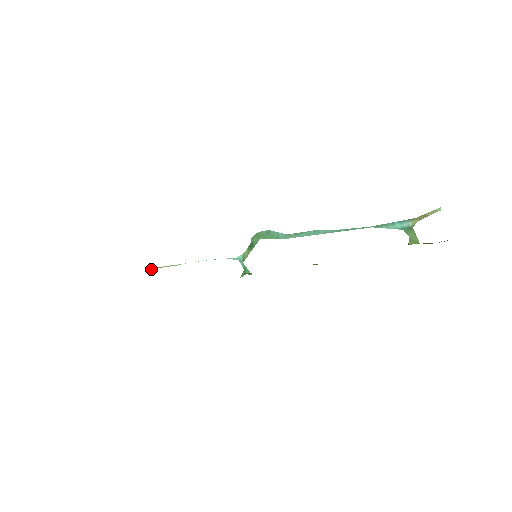
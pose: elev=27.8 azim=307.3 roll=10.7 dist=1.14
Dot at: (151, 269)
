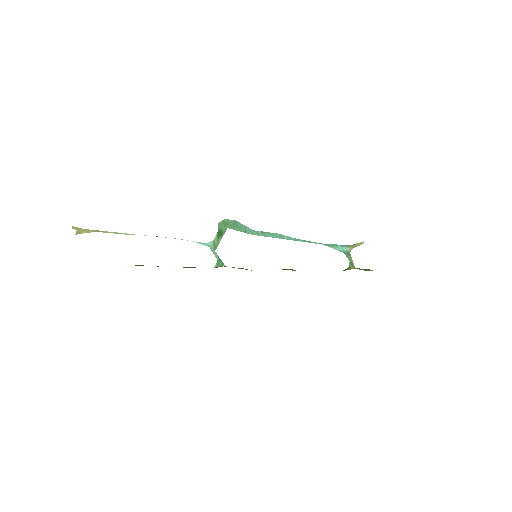
Dot at: (83, 230)
